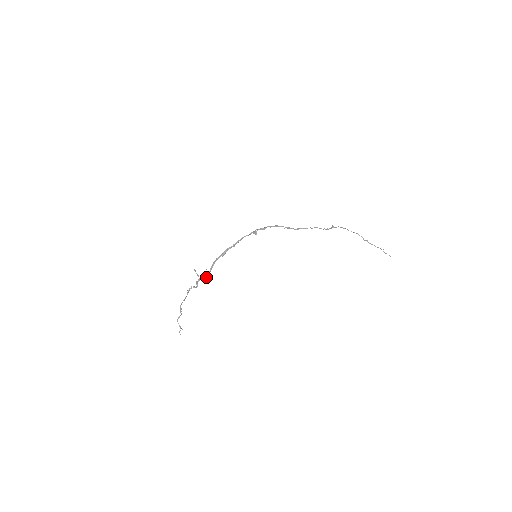
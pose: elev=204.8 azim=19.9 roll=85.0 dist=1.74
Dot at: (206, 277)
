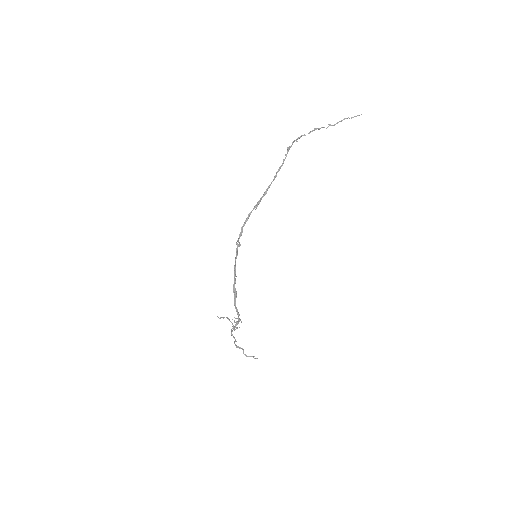
Dot at: occluded
